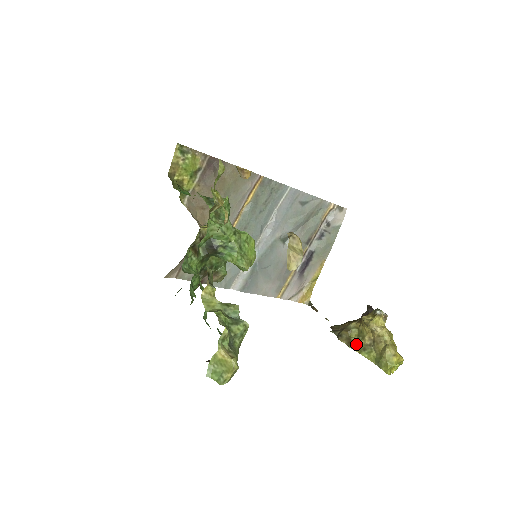
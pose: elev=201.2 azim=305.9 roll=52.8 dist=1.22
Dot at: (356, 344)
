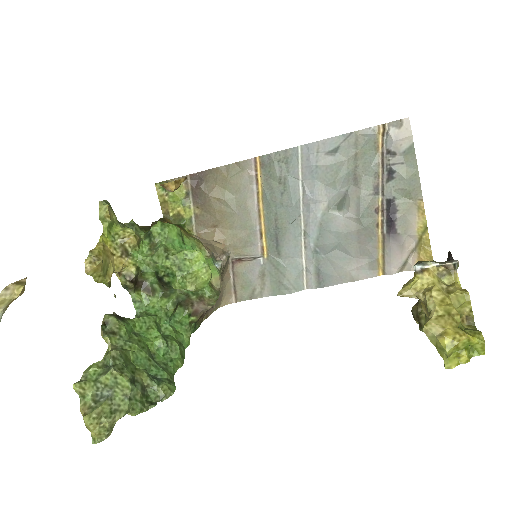
Dot at: (423, 323)
